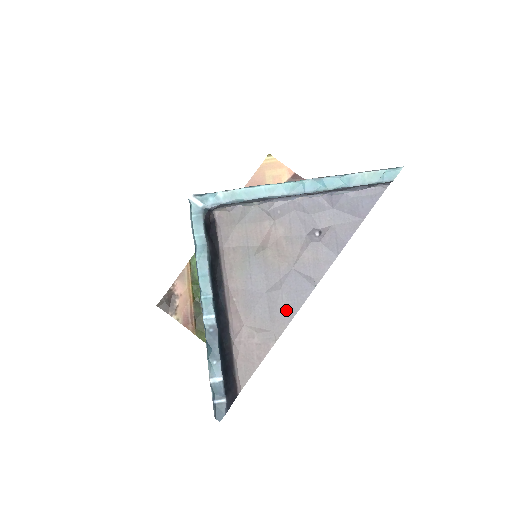
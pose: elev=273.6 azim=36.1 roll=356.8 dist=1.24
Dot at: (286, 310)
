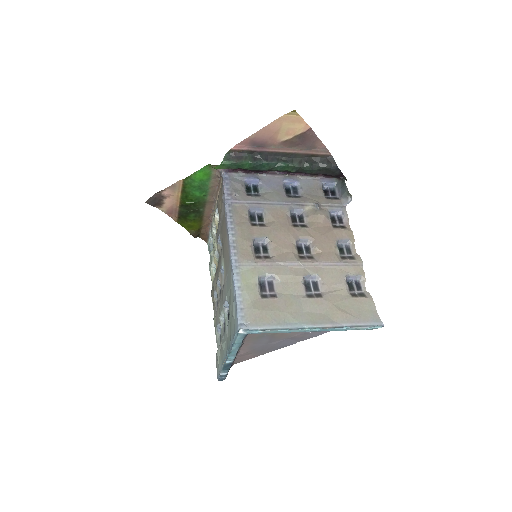
Dot at: (273, 349)
